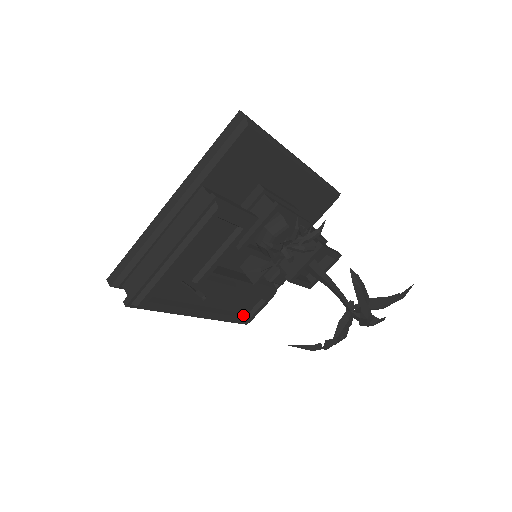
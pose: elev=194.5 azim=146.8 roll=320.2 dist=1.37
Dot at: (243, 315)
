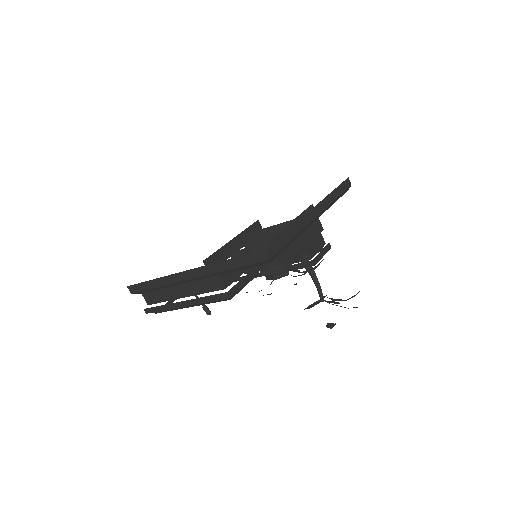
Dot at: occluded
